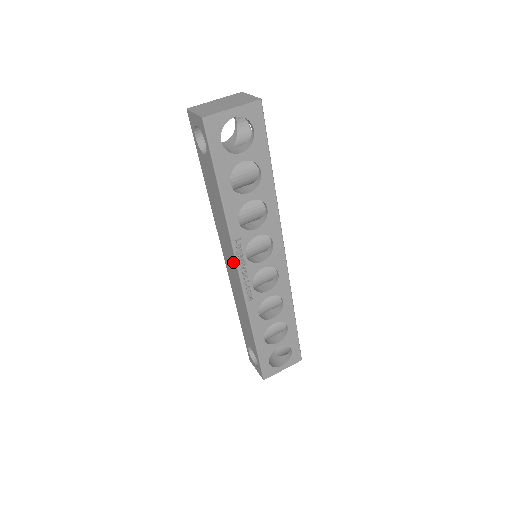
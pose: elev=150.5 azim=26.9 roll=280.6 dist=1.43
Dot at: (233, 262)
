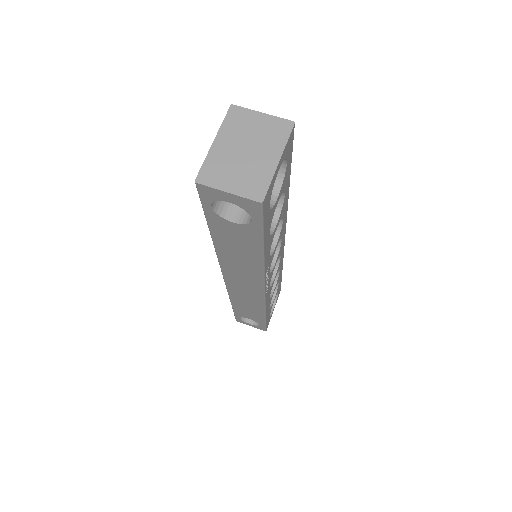
Dot at: (255, 285)
